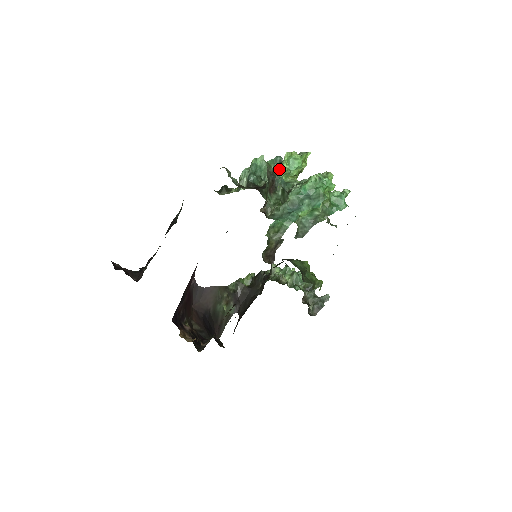
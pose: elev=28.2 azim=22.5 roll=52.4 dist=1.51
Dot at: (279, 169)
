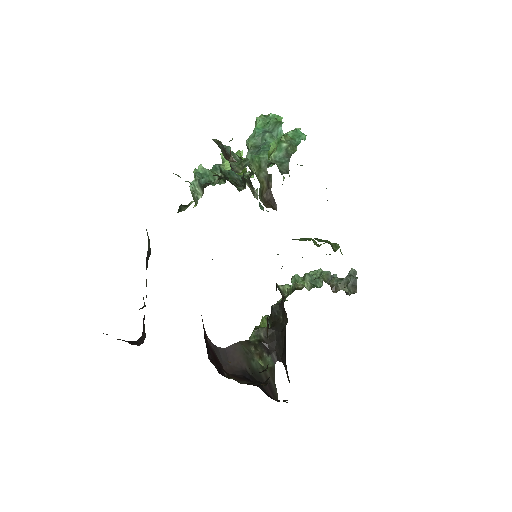
Dot at: (223, 165)
